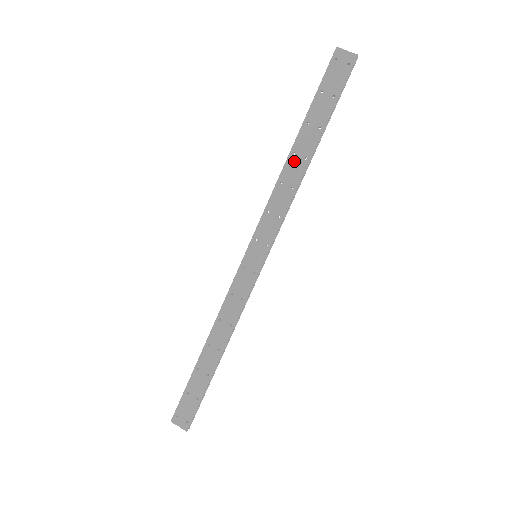
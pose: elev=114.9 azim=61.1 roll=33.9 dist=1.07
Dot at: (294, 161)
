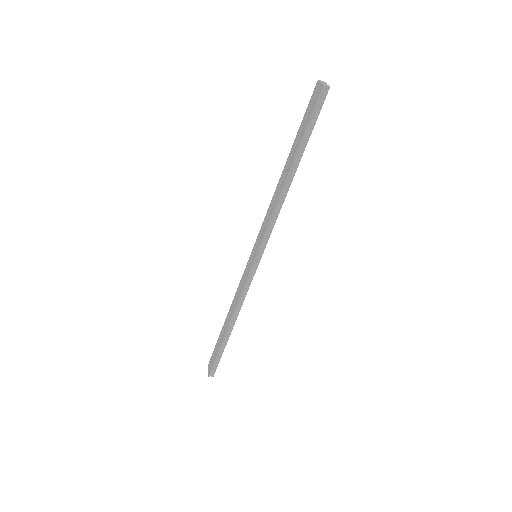
Dot at: (281, 180)
